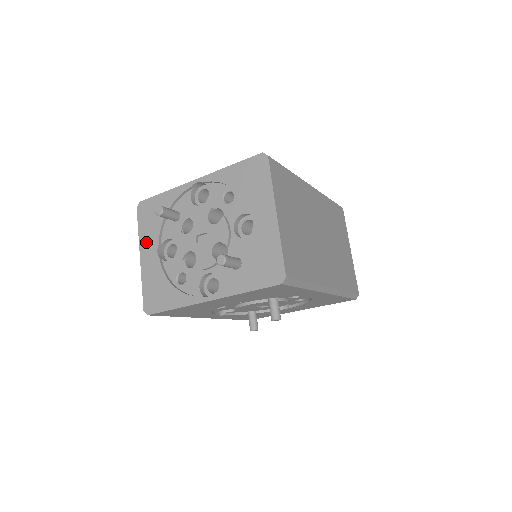
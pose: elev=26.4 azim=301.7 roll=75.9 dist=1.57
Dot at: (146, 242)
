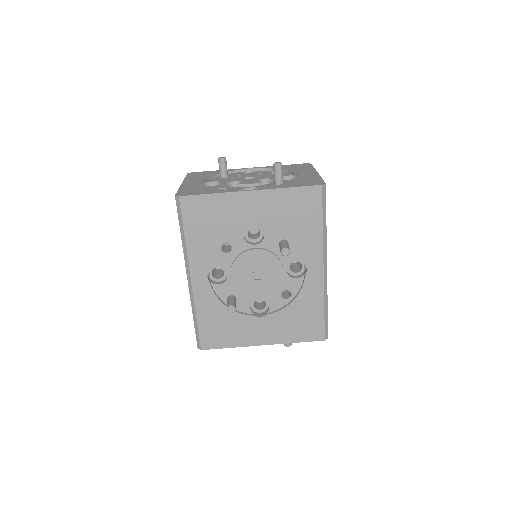
Dot at: (191, 180)
